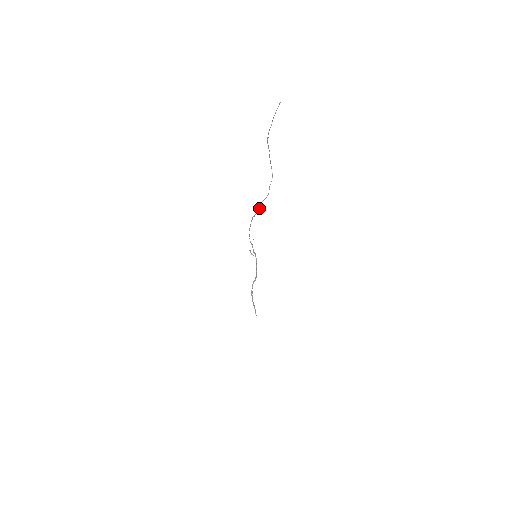
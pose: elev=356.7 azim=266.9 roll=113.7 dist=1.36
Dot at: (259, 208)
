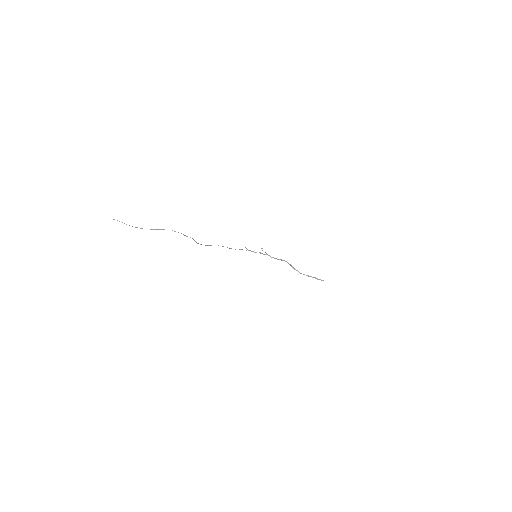
Dot at: (200, 244)
